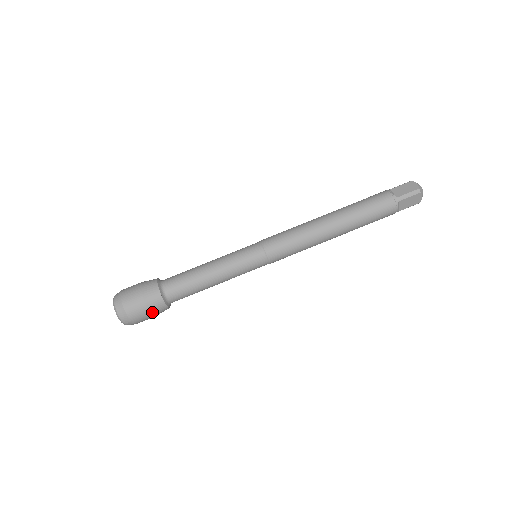
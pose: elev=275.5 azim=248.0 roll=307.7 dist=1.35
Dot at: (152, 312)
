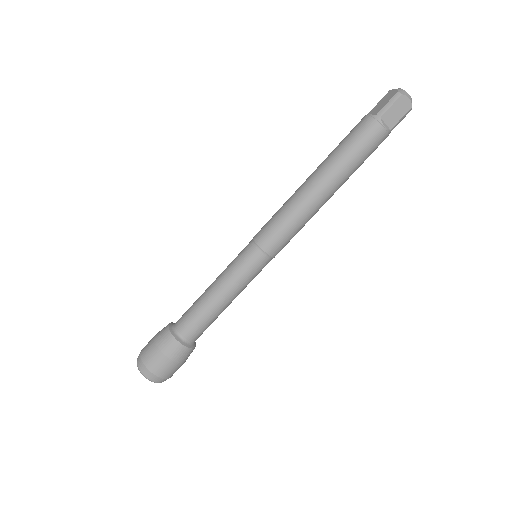
Dot at: (172, 358)
